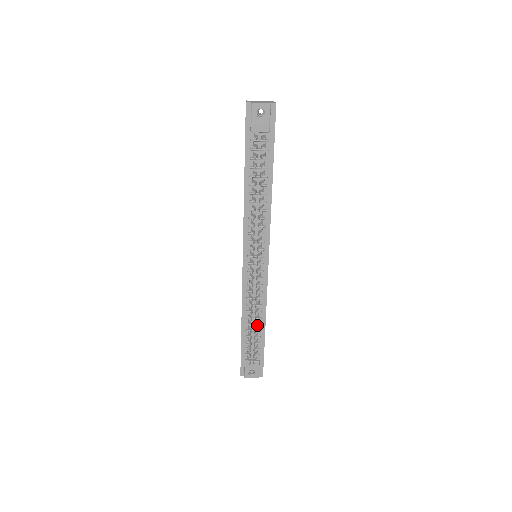
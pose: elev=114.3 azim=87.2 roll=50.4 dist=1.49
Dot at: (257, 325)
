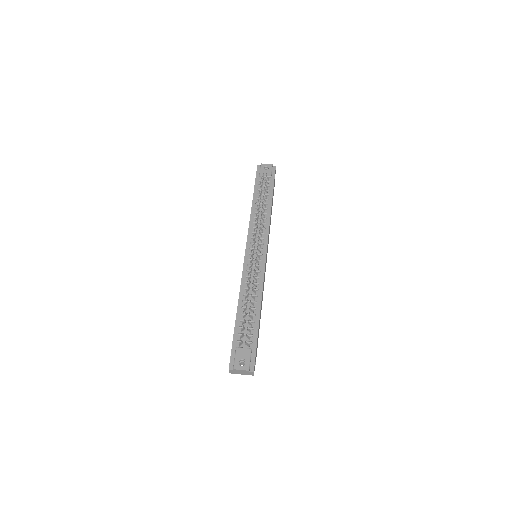
Dot at: (252, 308)
